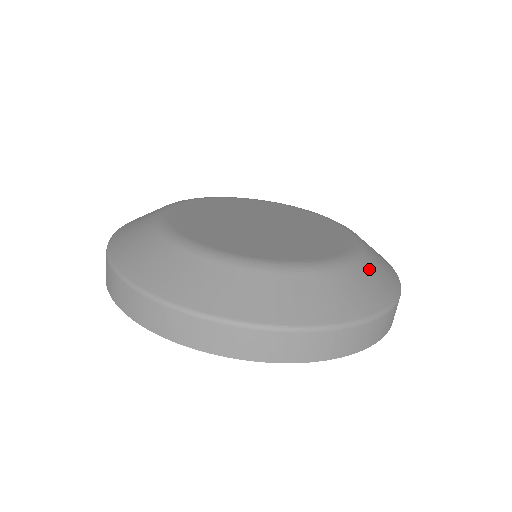
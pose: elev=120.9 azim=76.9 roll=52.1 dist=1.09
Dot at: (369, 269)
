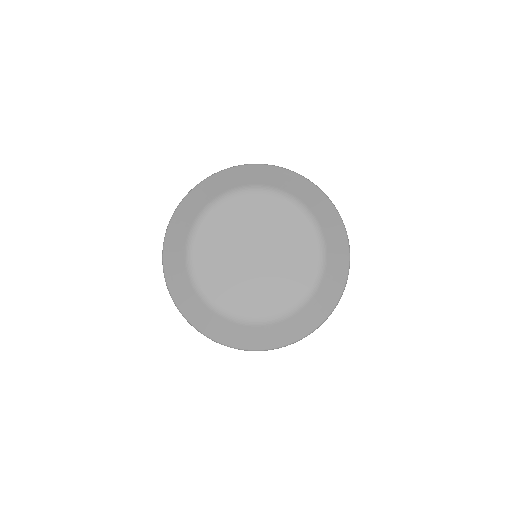
Dot at: (321, 295)
